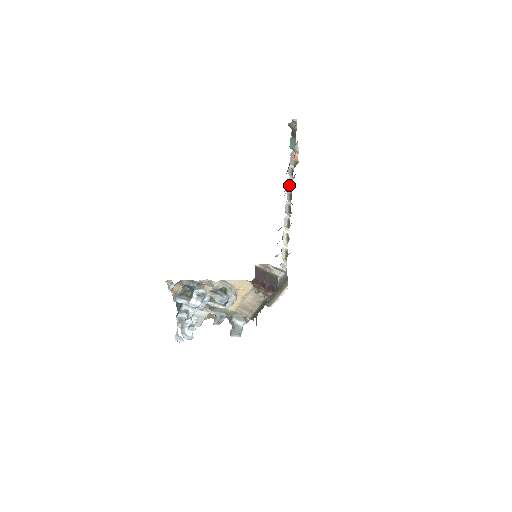
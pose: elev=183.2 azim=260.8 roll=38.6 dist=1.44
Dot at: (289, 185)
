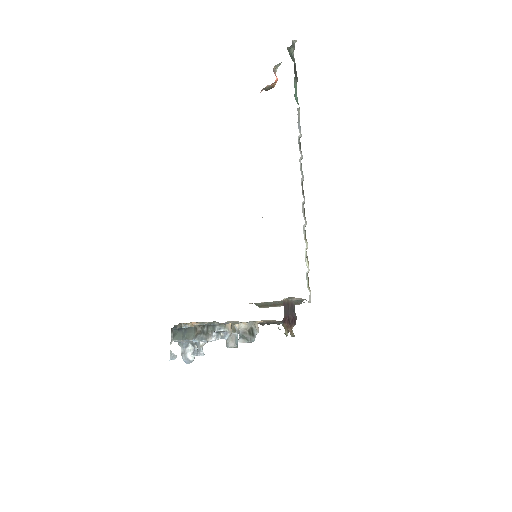
Dot at: (301, 170)
